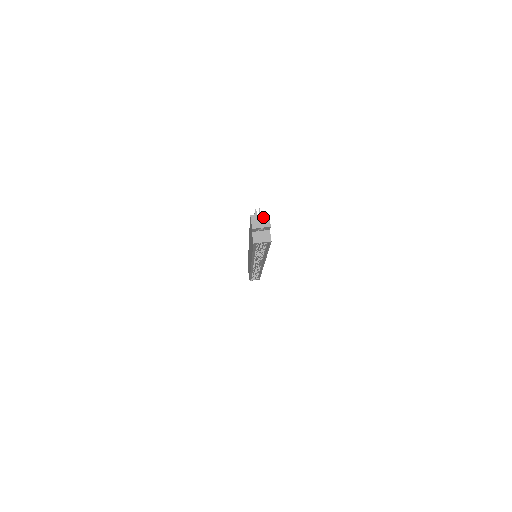
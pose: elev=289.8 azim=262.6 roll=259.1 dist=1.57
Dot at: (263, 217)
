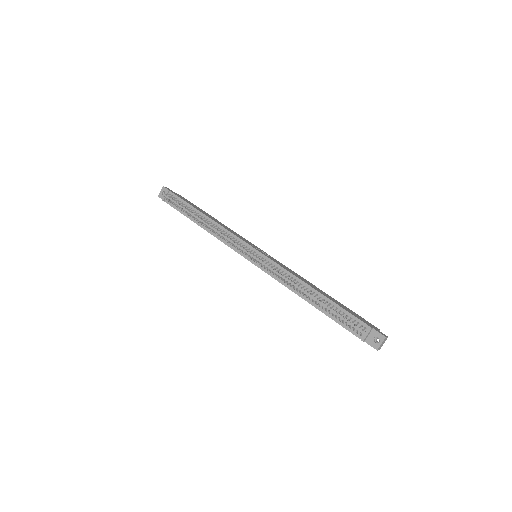
Dot at: (383, 342)
